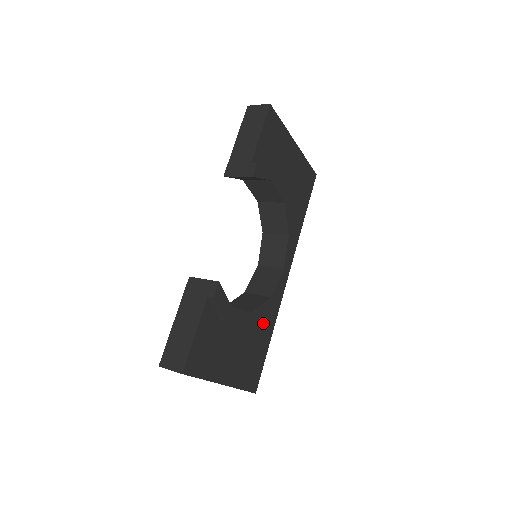
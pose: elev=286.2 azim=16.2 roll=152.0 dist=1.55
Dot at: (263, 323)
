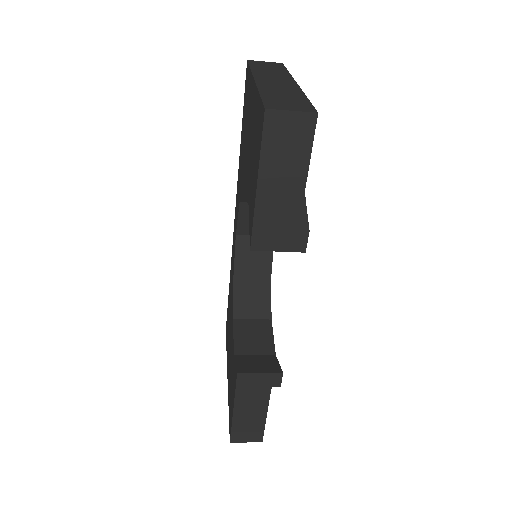
Dot at: occluded
